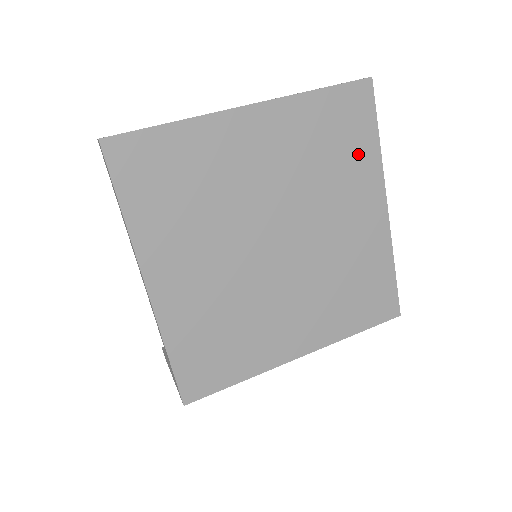
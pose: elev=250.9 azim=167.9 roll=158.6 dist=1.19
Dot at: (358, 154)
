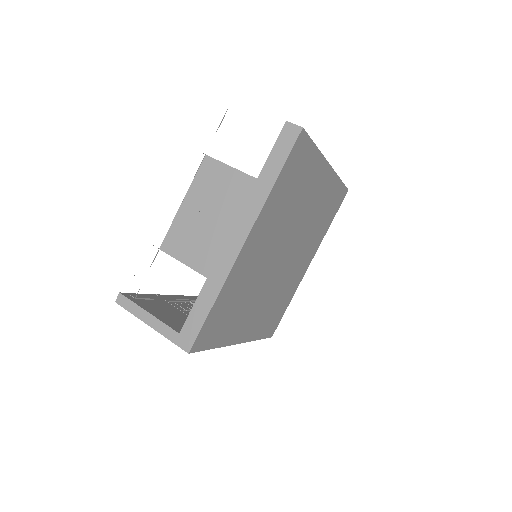
Dot at: (324, 227)
